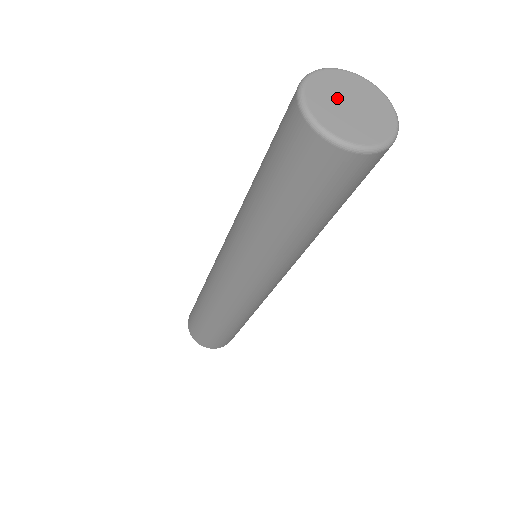
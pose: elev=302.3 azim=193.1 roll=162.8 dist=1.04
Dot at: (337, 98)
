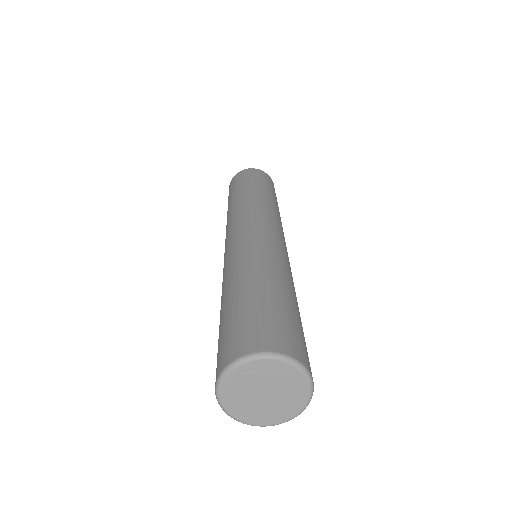
Dot at: (261, 384)
